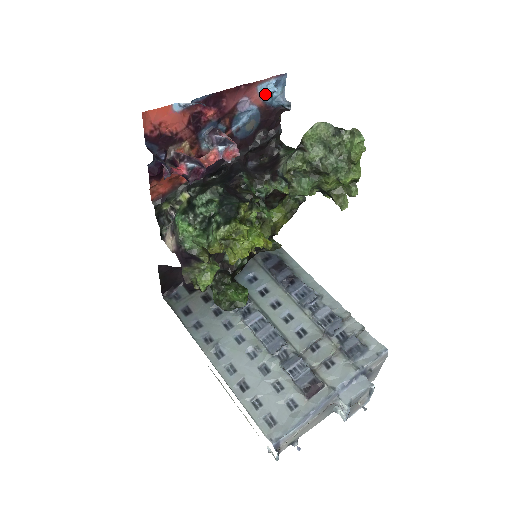
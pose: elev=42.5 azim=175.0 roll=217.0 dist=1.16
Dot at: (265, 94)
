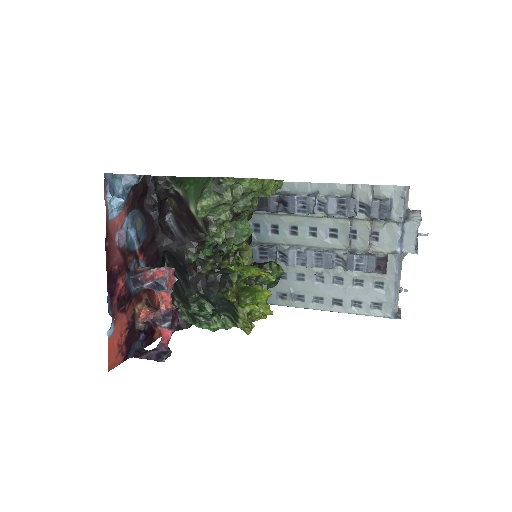
Dot at: (118, 209)
